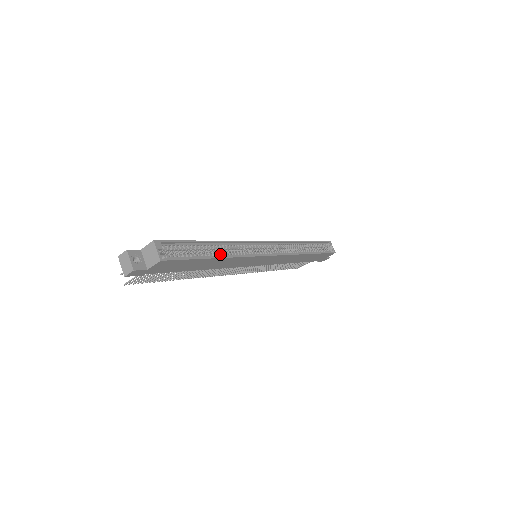
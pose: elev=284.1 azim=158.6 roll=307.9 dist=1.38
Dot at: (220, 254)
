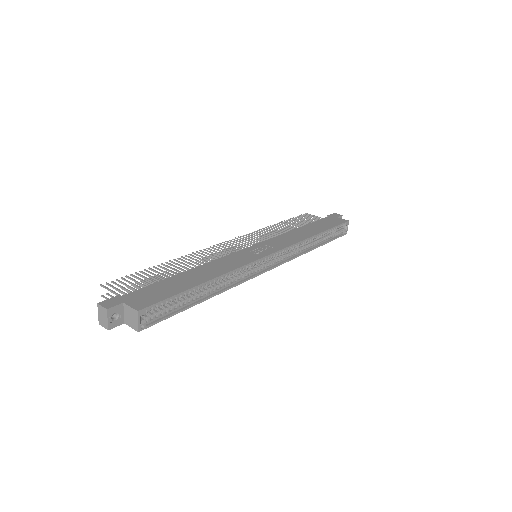
Dot at: (211, 291)
